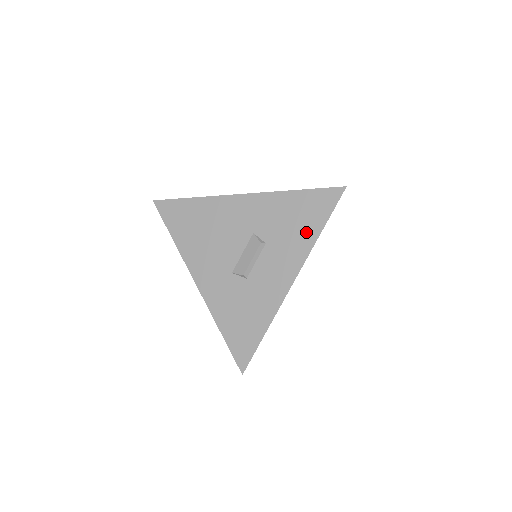
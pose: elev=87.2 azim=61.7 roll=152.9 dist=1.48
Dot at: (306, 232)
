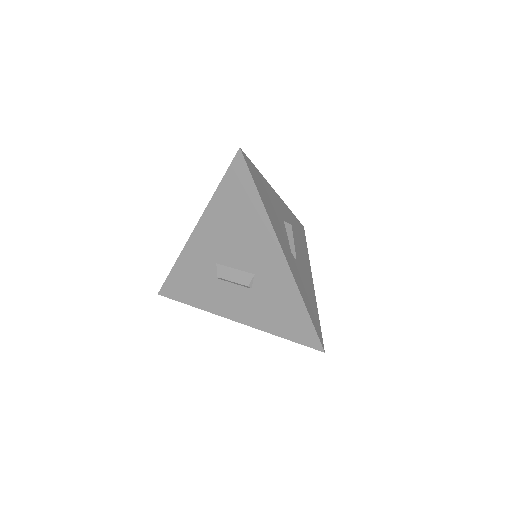
Dot at: (274, 323)
